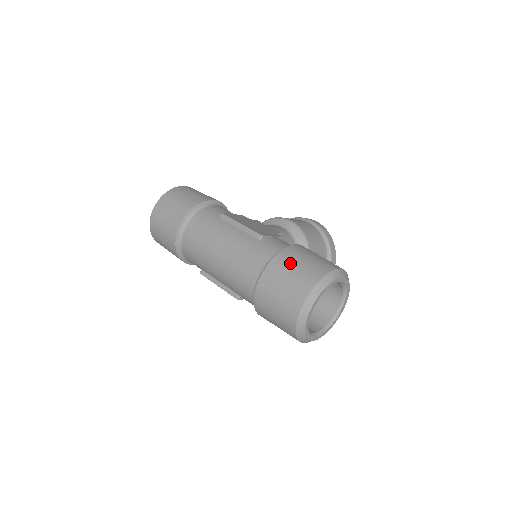
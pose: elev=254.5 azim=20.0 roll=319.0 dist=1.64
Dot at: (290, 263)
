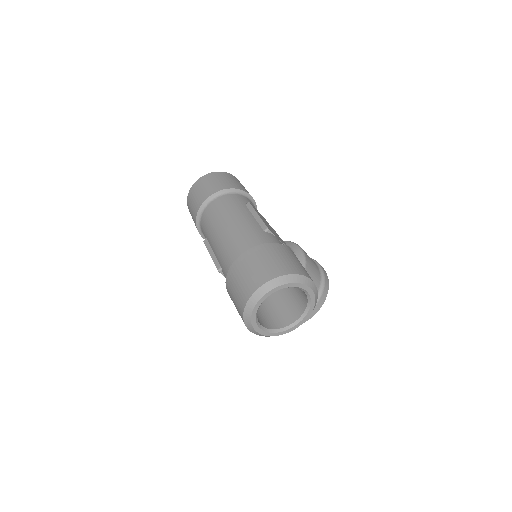
Dot at: (275, 253)
